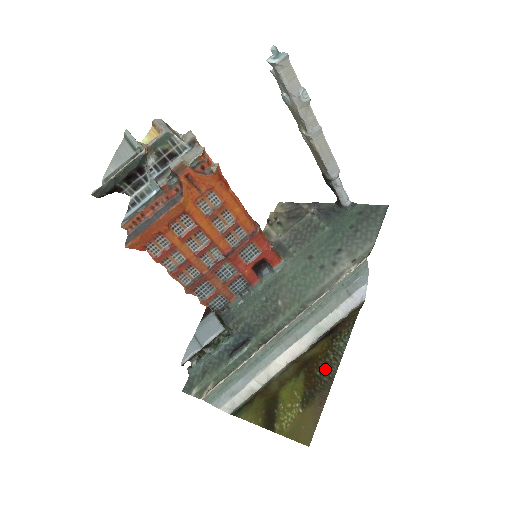
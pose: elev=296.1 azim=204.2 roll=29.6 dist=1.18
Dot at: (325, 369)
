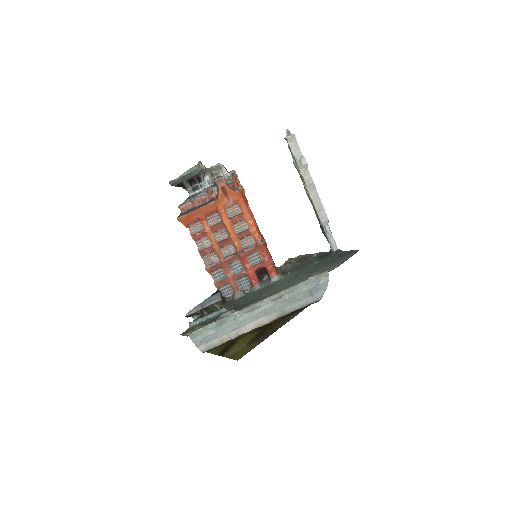
Dot at: (273, 328)
